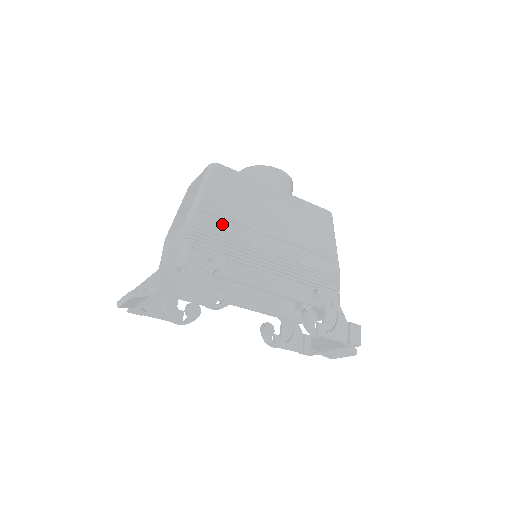
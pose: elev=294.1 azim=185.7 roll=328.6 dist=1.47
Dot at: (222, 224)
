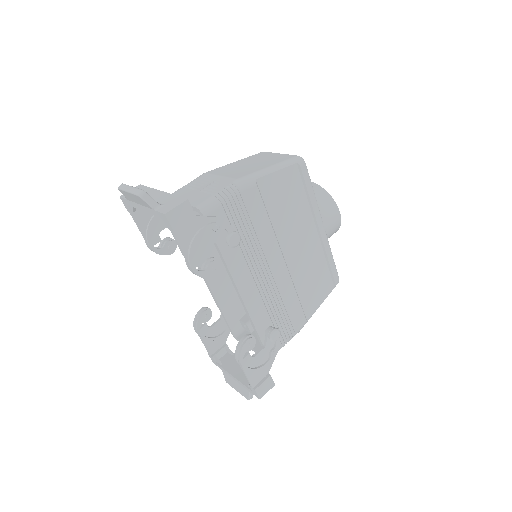
Dot at: (261, 211)
